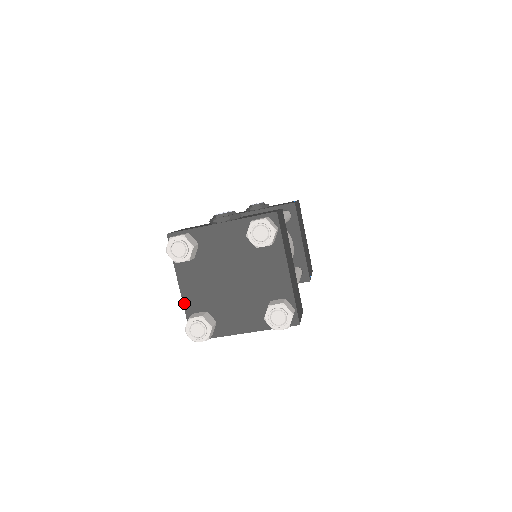
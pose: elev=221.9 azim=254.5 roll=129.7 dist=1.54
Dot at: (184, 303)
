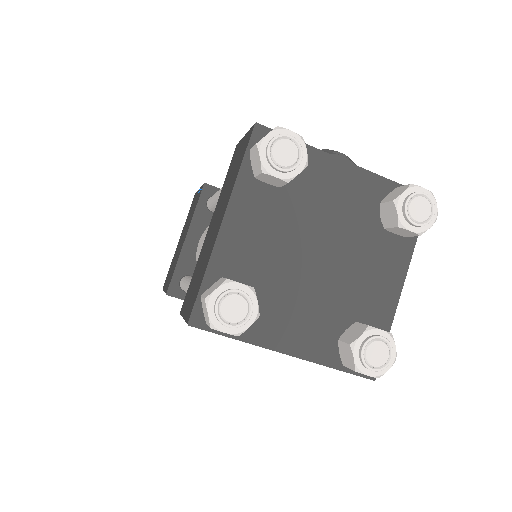
Dot at: (215, 250)
